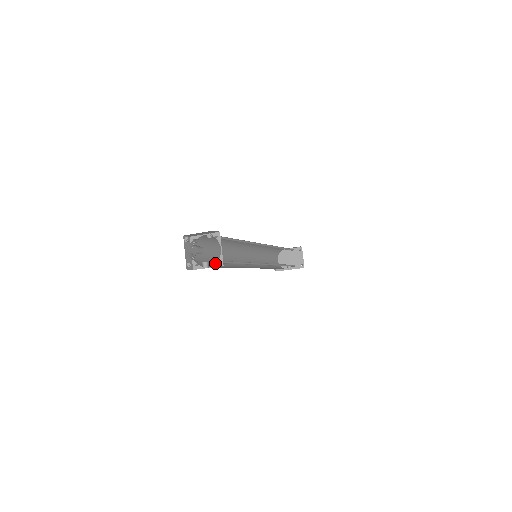
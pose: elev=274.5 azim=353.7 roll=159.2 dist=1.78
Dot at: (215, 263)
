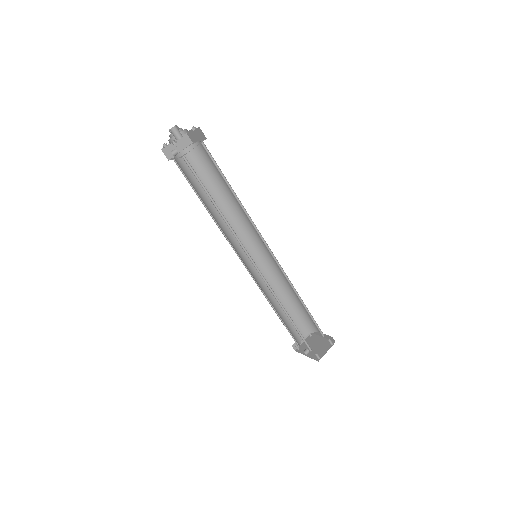
Dot at: (199, 191)
